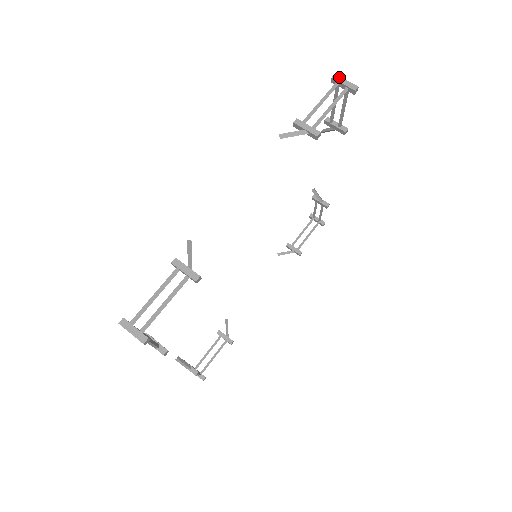
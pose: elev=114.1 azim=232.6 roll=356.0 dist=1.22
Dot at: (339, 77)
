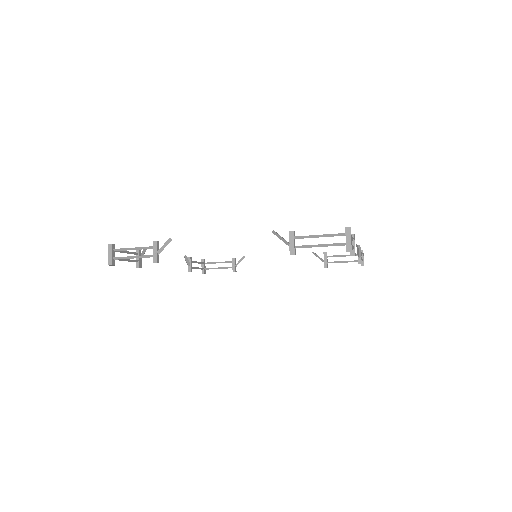
Dot at: (350, 232)
